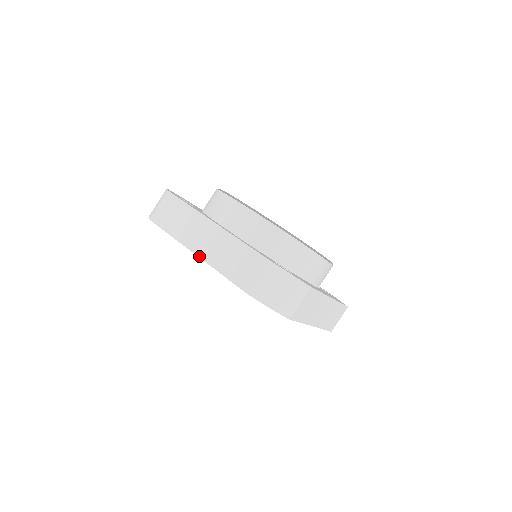
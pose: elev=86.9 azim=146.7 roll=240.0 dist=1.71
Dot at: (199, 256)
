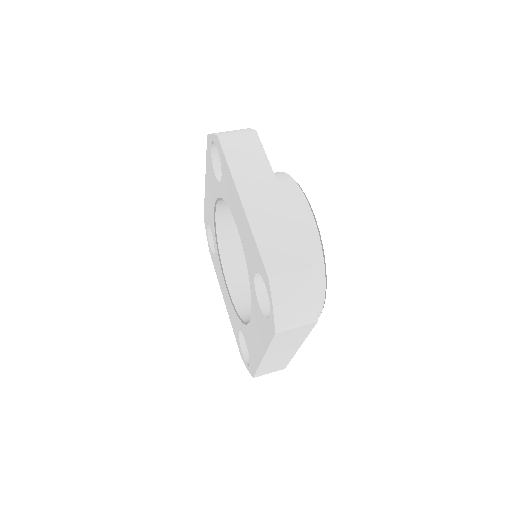
Dot at: occluded
